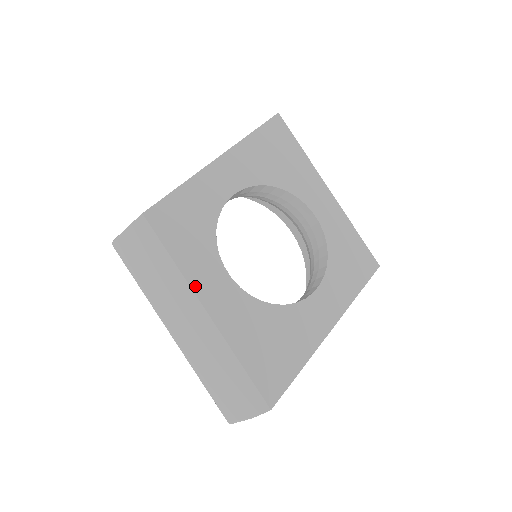
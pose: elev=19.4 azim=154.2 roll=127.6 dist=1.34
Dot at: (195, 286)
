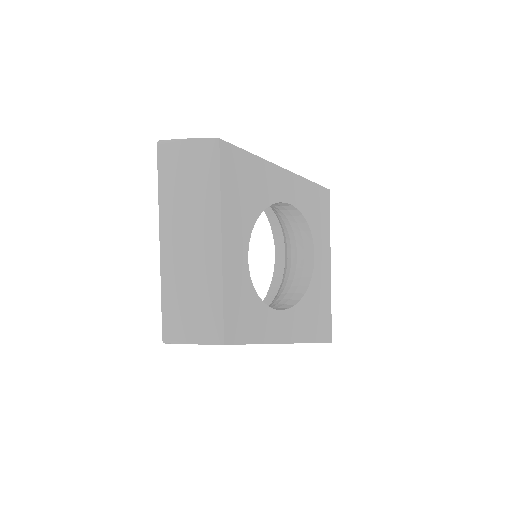
Dot at: (273, 340)
